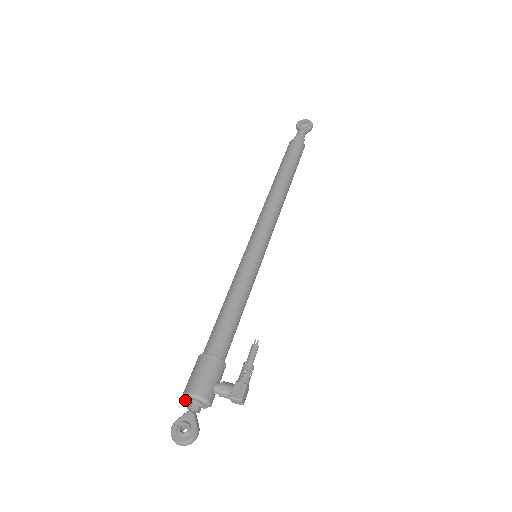
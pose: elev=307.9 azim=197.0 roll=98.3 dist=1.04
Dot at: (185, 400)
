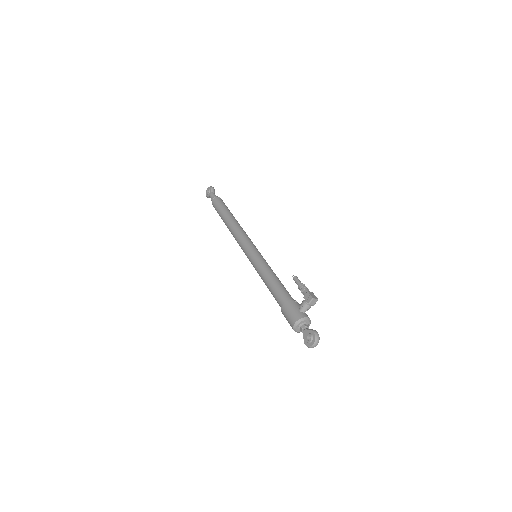
Dot at: (299, 332)
